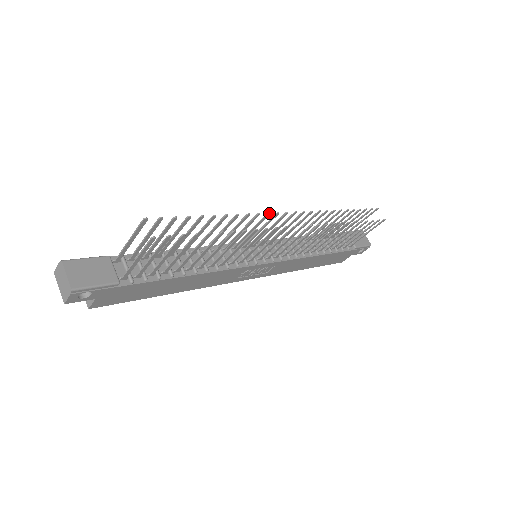
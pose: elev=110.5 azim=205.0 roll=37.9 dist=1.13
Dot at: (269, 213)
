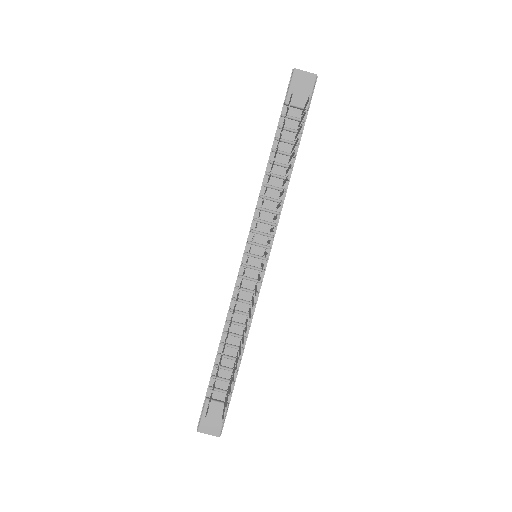
Dot at: occluded
